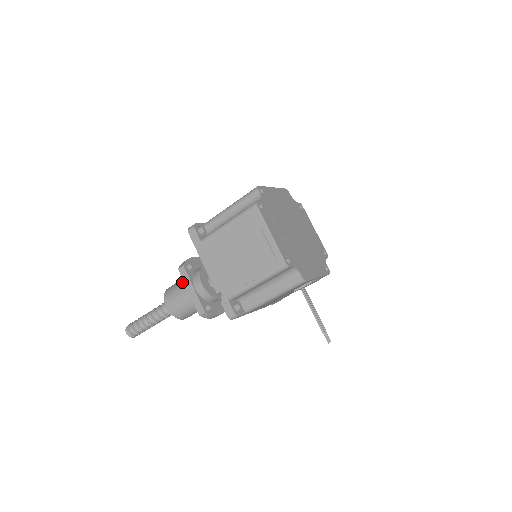
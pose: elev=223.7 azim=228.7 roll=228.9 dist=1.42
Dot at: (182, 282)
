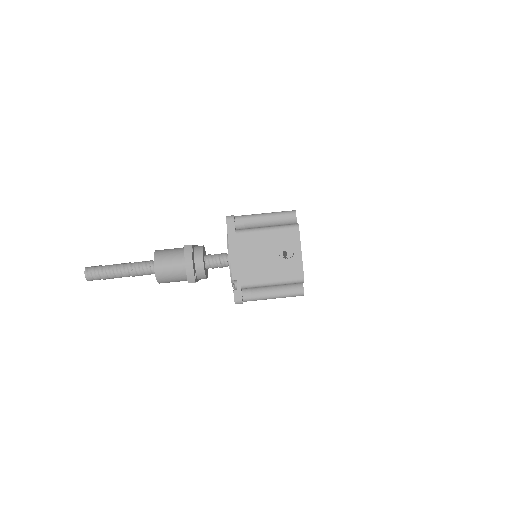
Dot at: occluded
